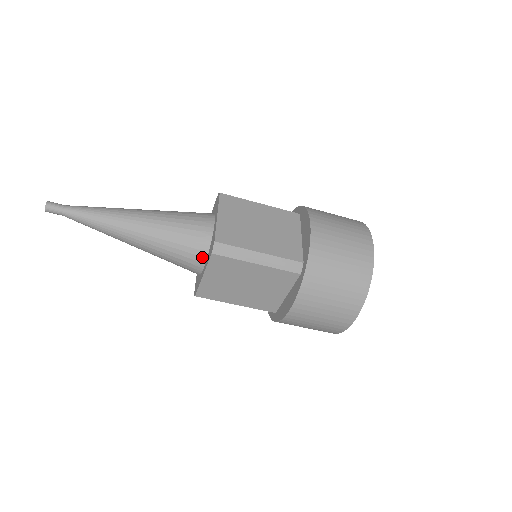
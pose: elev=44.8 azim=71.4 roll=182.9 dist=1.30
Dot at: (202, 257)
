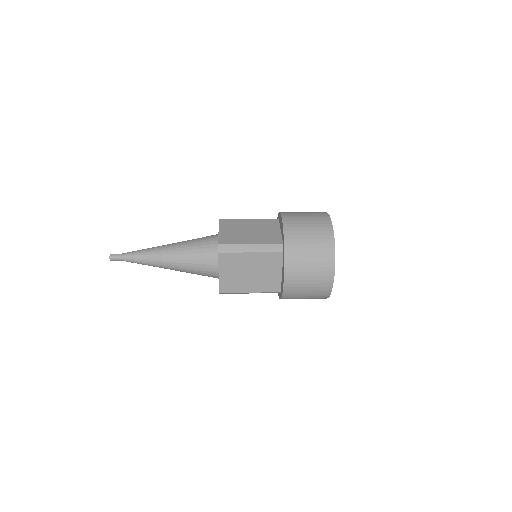
Dot at: occluded
